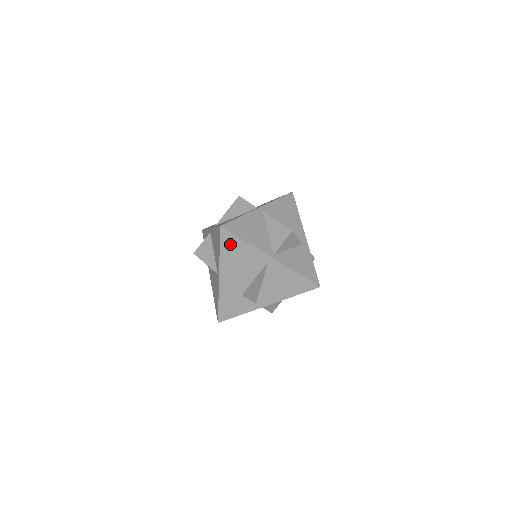
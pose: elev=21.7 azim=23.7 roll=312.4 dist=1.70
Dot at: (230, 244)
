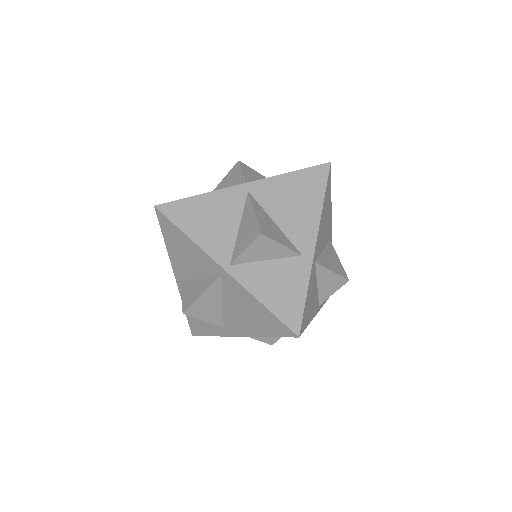
Dot at: (172, 235)
